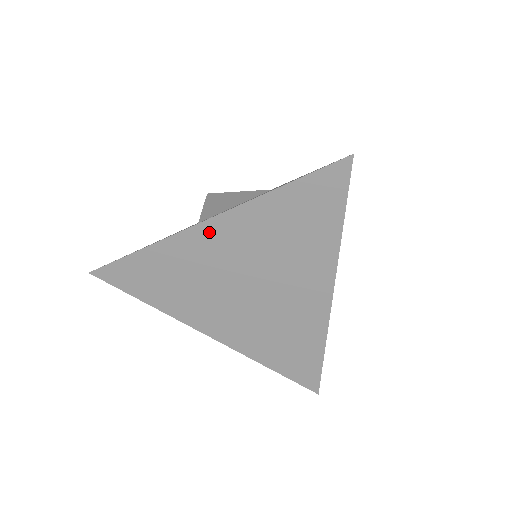
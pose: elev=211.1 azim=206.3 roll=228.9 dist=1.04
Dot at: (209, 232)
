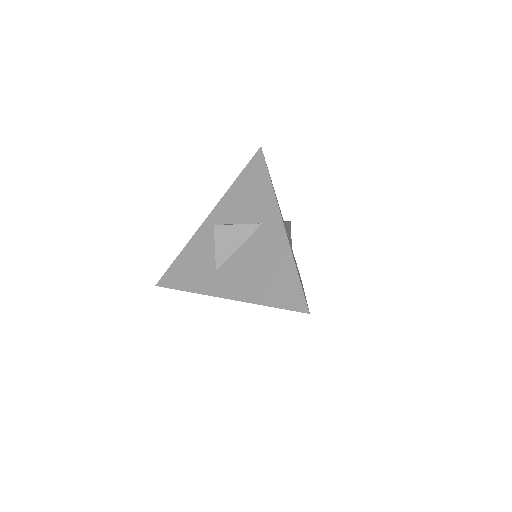
Dot at: occluded
